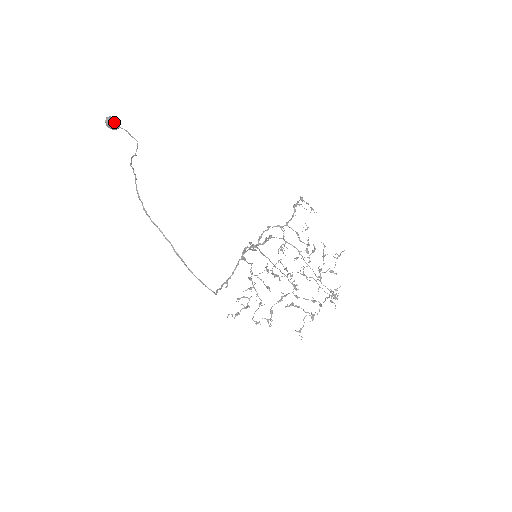
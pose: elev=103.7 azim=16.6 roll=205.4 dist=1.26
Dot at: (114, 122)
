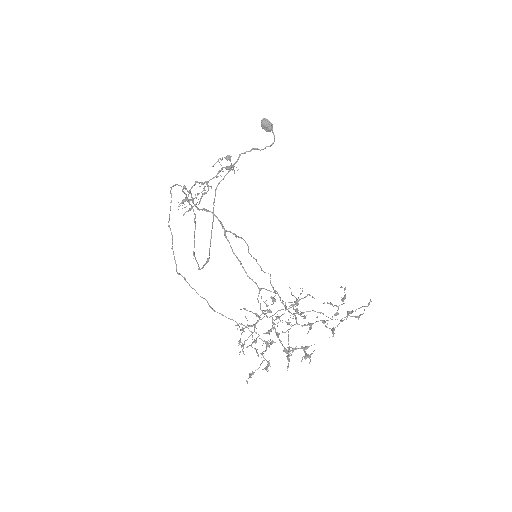
Dot at: (265, 123)
